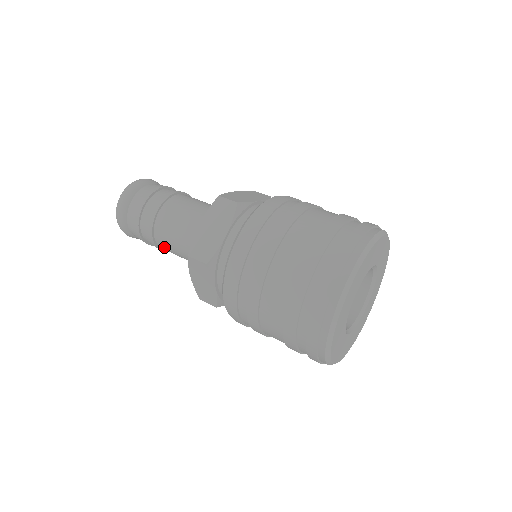
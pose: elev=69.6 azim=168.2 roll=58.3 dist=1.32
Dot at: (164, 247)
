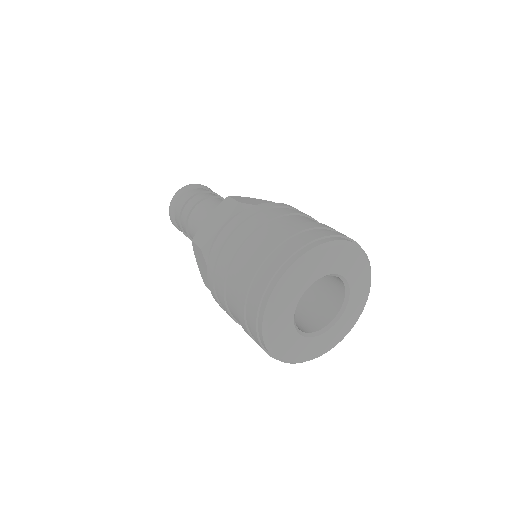
Dot at: occluded
